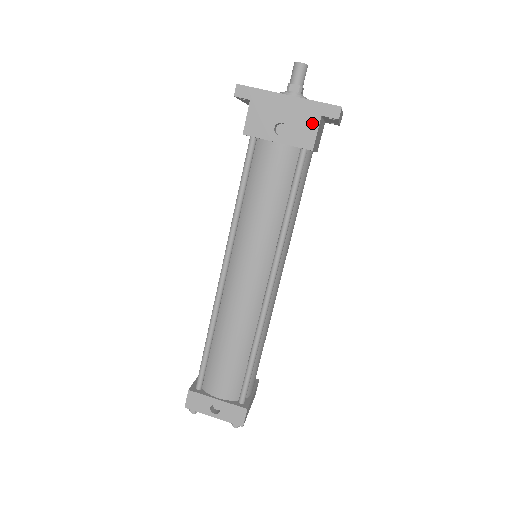
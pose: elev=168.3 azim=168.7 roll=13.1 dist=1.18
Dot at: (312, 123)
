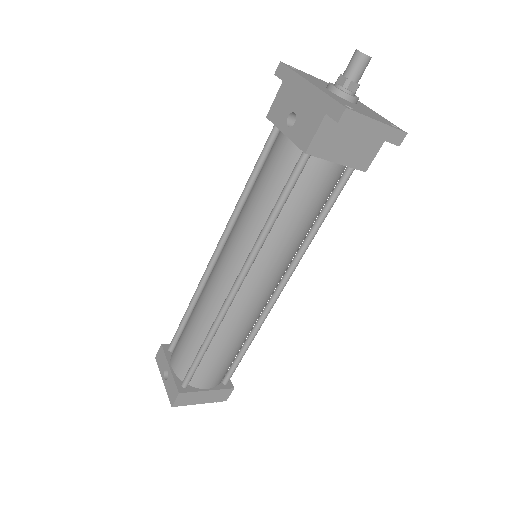
Dot at: (316, 120)
